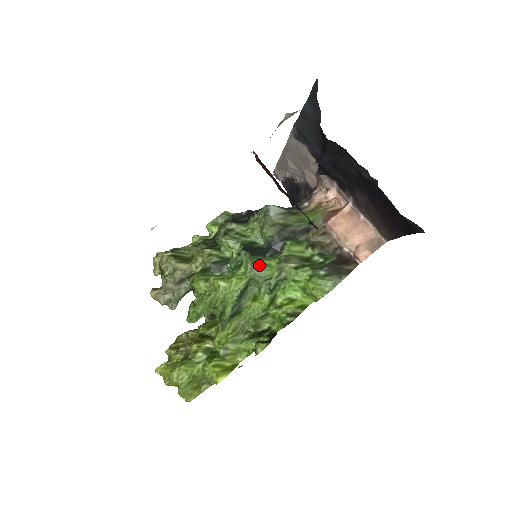
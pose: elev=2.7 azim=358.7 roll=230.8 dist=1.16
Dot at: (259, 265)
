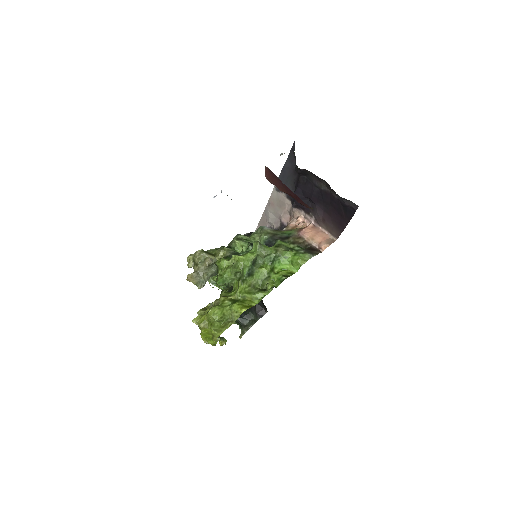
Dot at: (264, 246)
